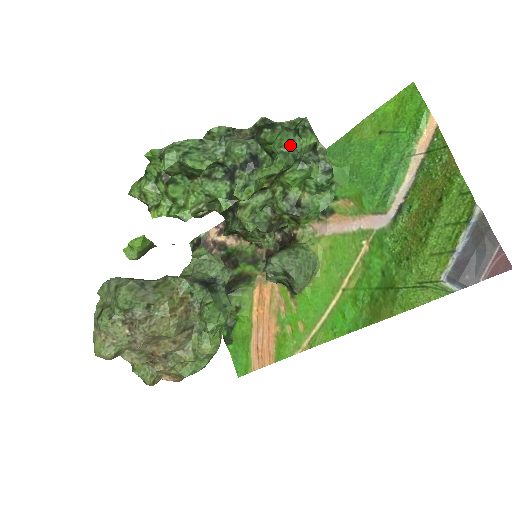
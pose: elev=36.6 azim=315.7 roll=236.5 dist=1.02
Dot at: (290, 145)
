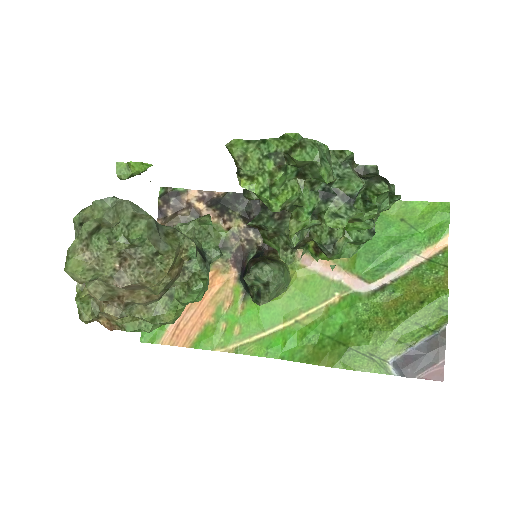
Dot at: (380, 202)
